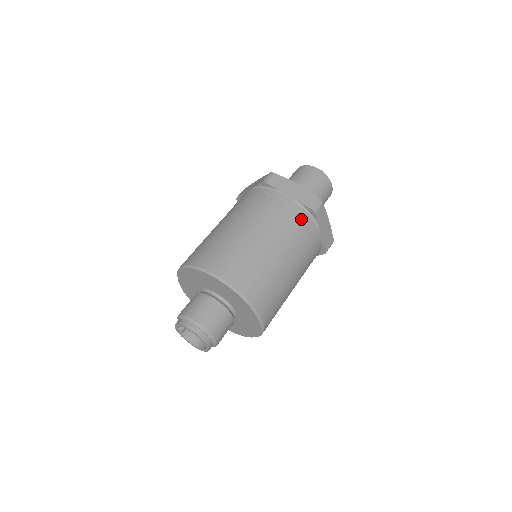
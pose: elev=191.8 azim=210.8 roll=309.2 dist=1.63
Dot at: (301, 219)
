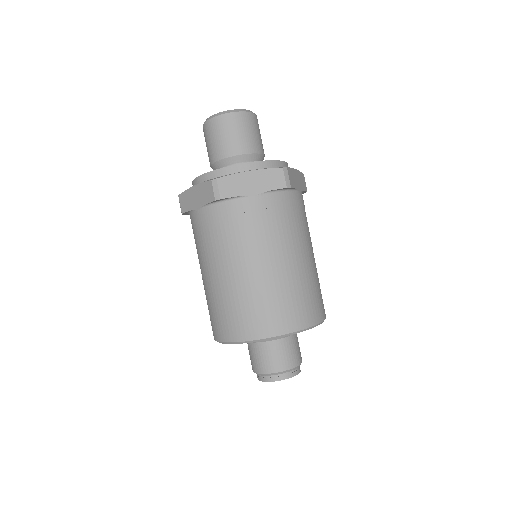
Dot at: (221, 216)
